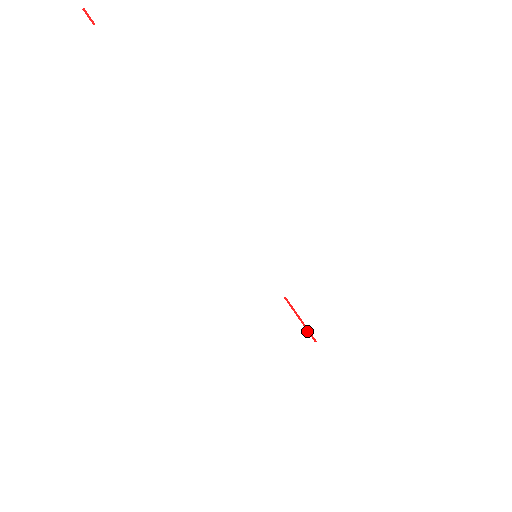
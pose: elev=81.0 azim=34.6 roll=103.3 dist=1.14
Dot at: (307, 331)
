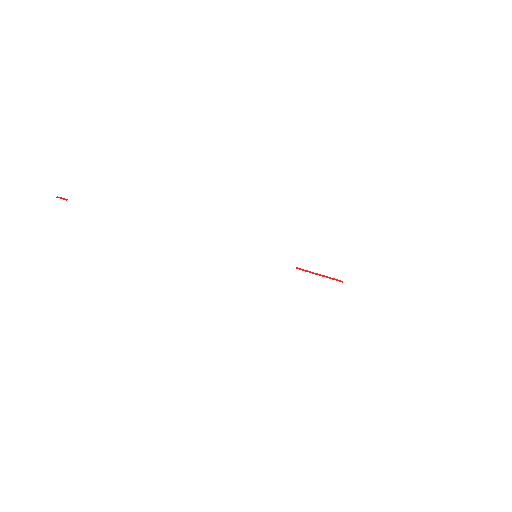
Dot at: occluded
